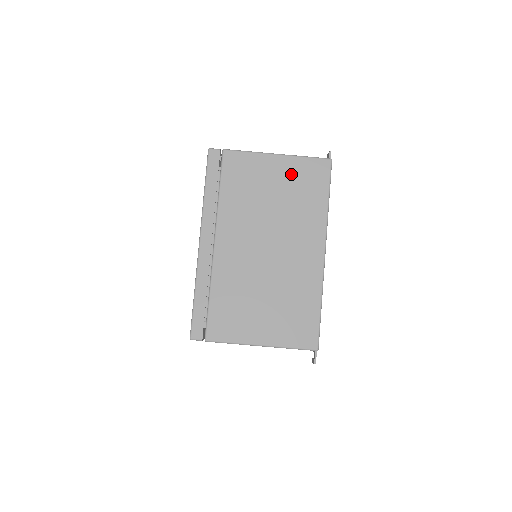
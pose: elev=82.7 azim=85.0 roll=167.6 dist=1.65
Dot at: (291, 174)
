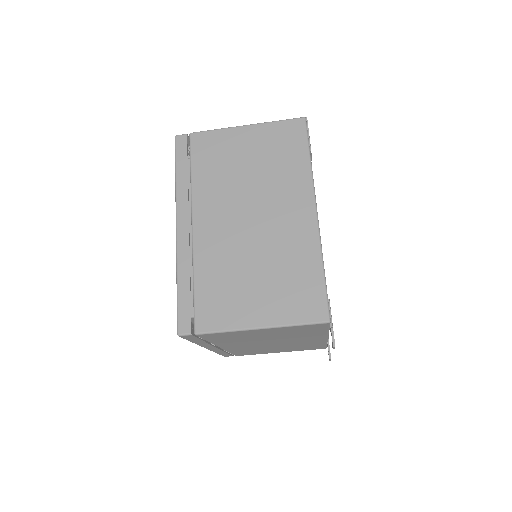
Dot at: (264, 140)
